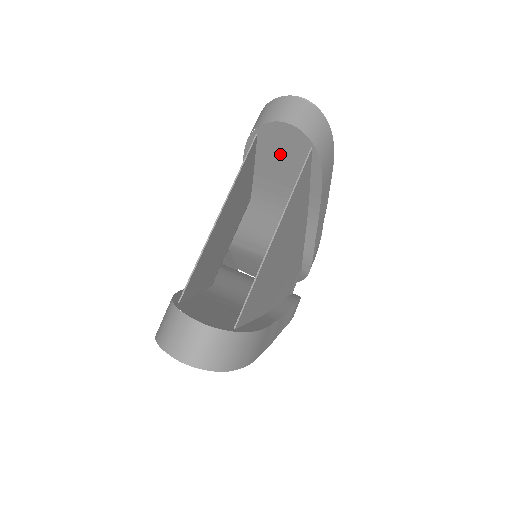
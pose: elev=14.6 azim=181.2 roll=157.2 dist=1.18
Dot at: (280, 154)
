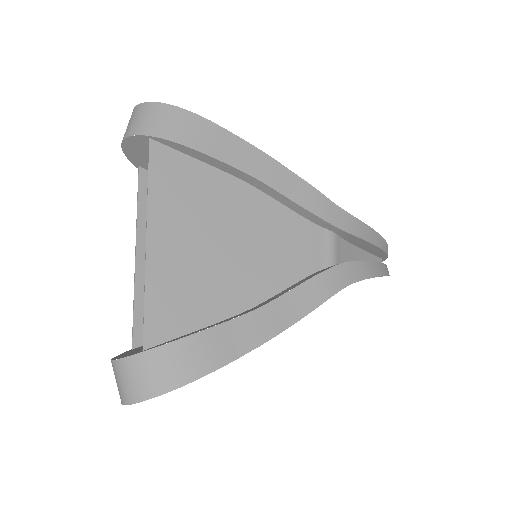
Dot at: occluded
